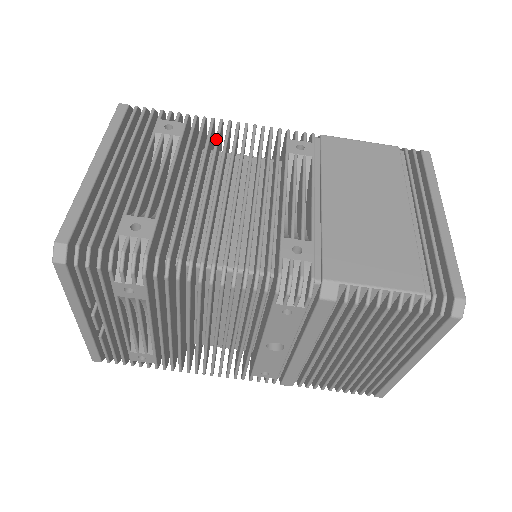
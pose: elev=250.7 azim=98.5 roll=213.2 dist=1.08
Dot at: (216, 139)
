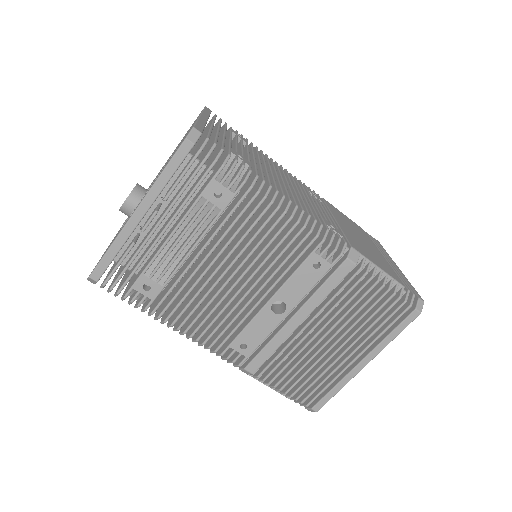
Dot at: (268, 159)
